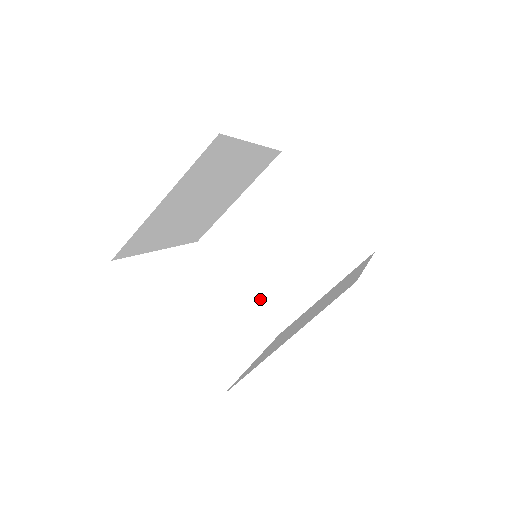
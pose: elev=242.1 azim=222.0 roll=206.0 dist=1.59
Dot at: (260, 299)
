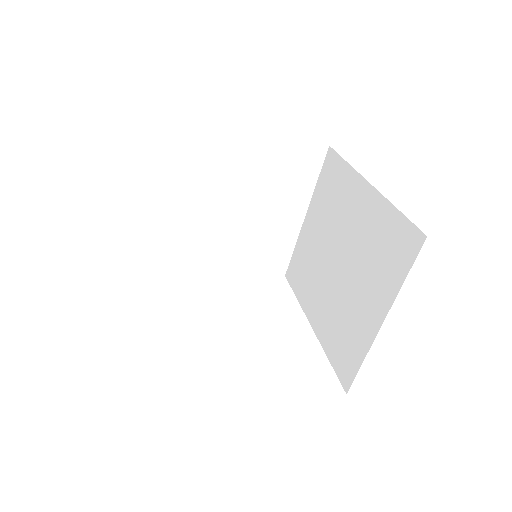
Dot at: (248, 265)
